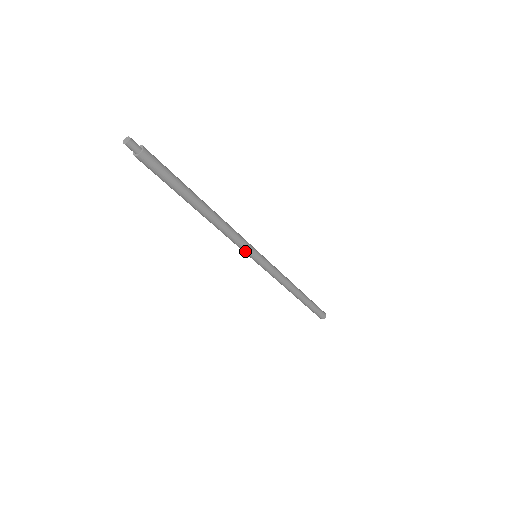
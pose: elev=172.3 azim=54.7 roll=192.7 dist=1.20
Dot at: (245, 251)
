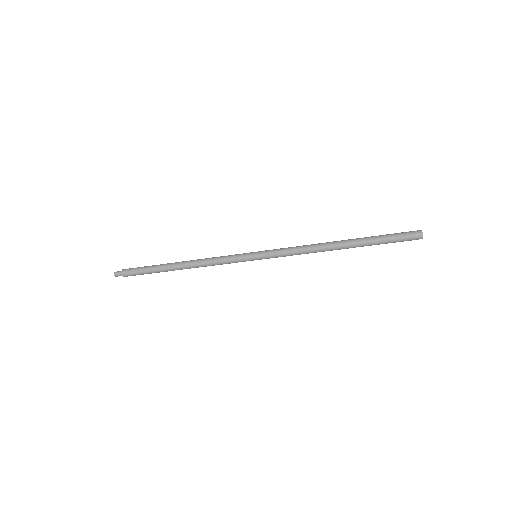
Dot at: occluded
